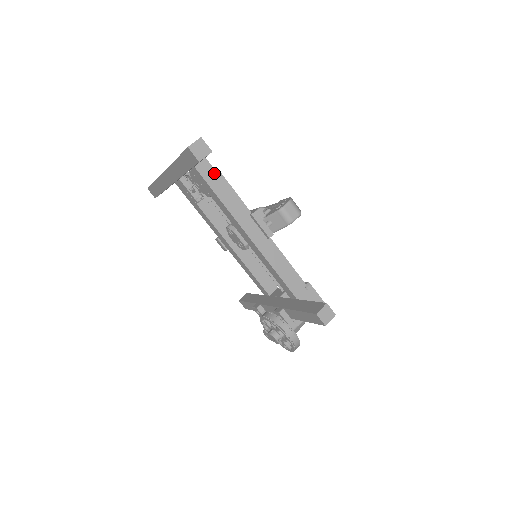
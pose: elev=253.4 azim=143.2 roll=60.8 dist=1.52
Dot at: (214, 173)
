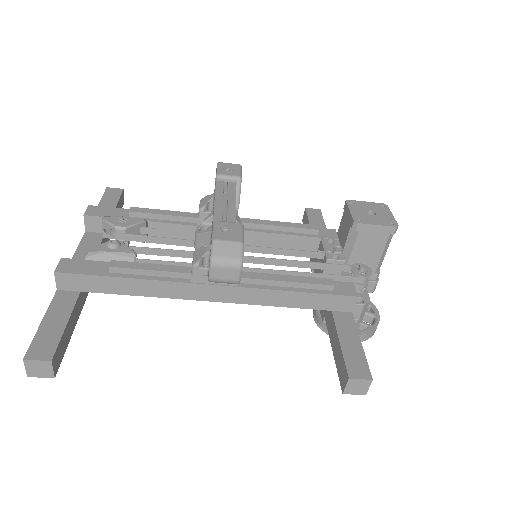
Dot at: (105, 279)
